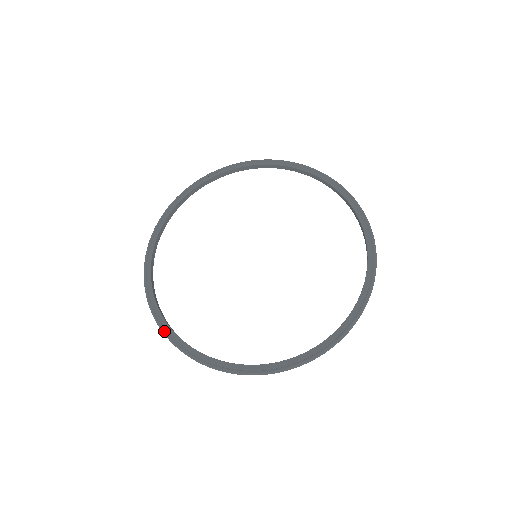
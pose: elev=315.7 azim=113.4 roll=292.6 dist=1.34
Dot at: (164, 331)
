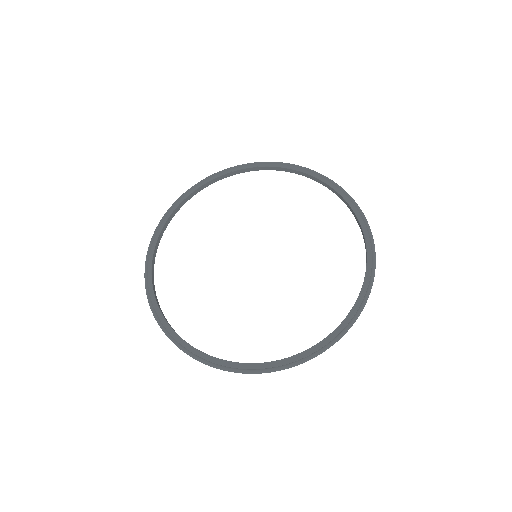
Dot at: (241, 371)
